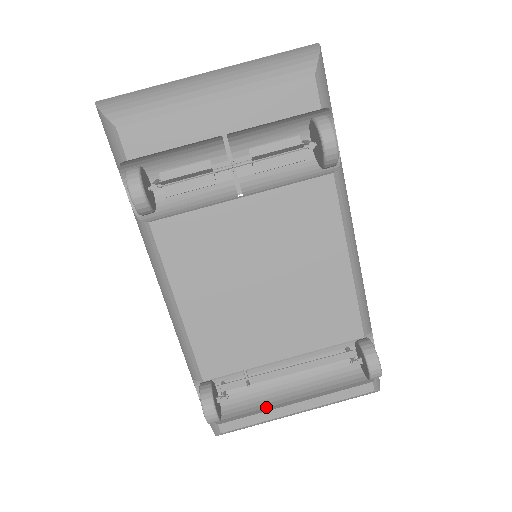
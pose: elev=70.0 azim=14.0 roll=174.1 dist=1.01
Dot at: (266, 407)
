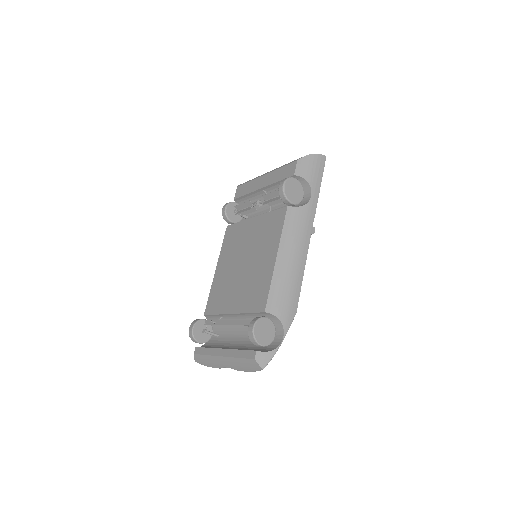
Dot at: occluded
